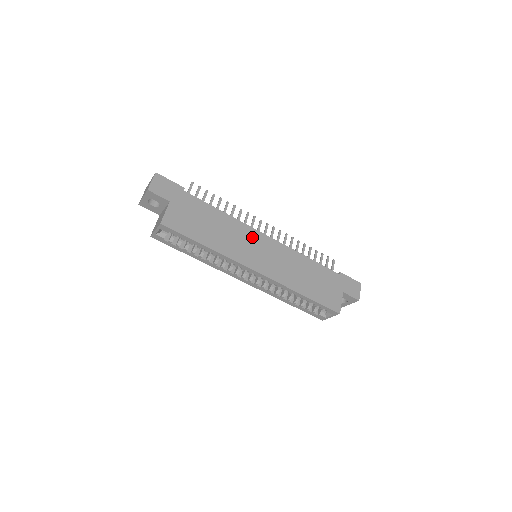
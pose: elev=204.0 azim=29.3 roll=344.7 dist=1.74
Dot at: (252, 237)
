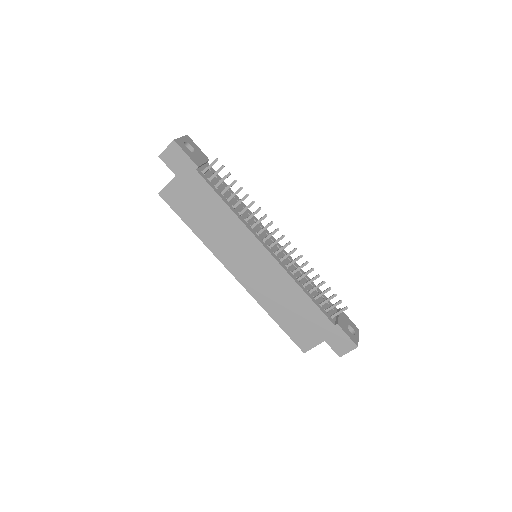
Dot at: (248, 244)
